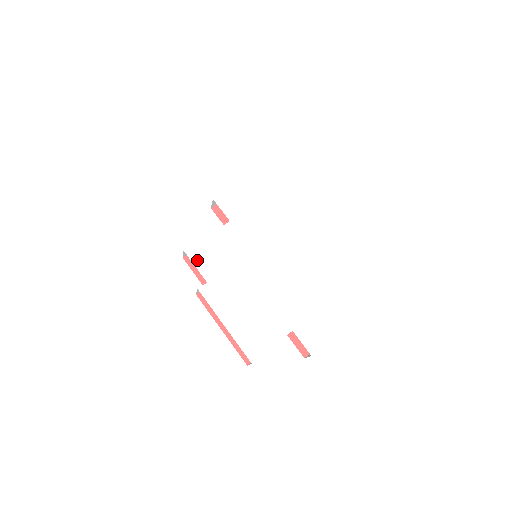
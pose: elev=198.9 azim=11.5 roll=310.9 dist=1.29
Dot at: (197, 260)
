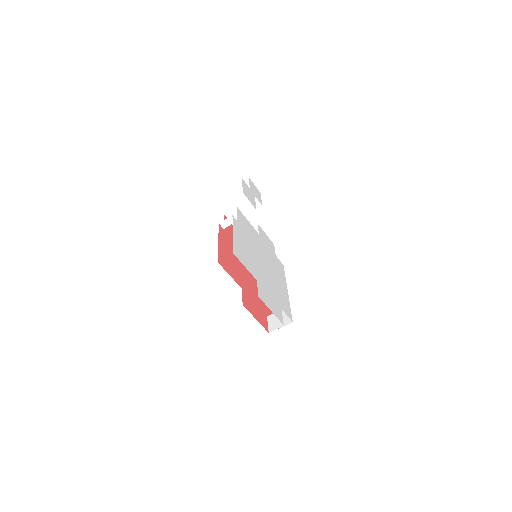
Dot at: (239, 215)
